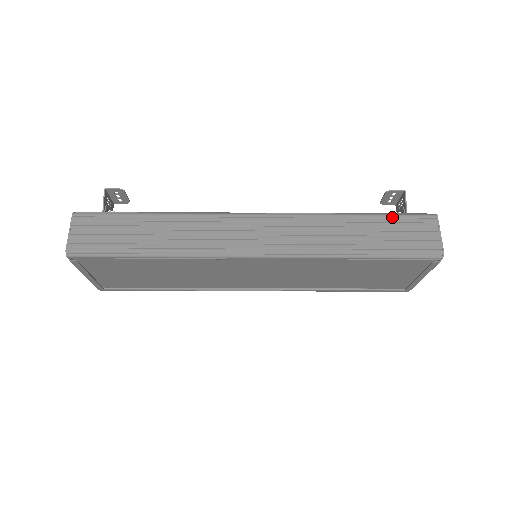
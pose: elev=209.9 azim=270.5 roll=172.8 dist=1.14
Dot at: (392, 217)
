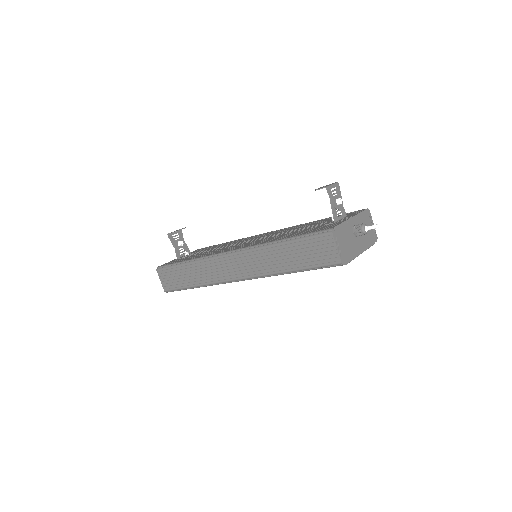
Dot at: (302, 241)
